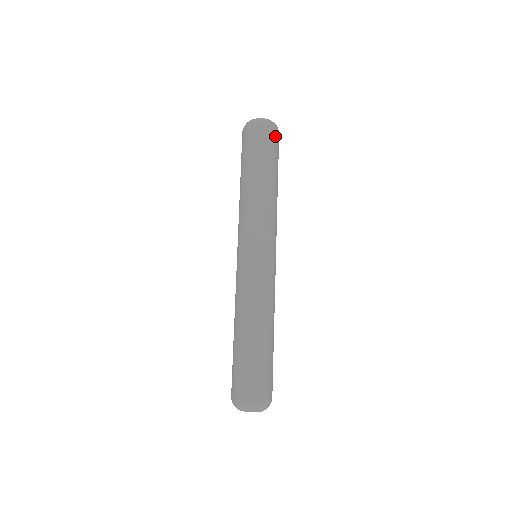
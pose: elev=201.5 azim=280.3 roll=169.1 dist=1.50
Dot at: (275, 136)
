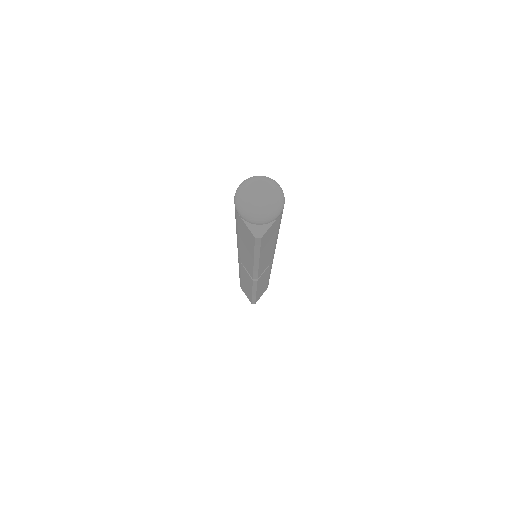
Dot at: occluded
